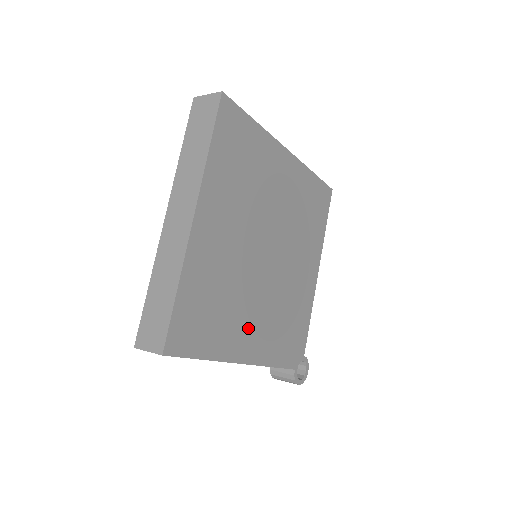
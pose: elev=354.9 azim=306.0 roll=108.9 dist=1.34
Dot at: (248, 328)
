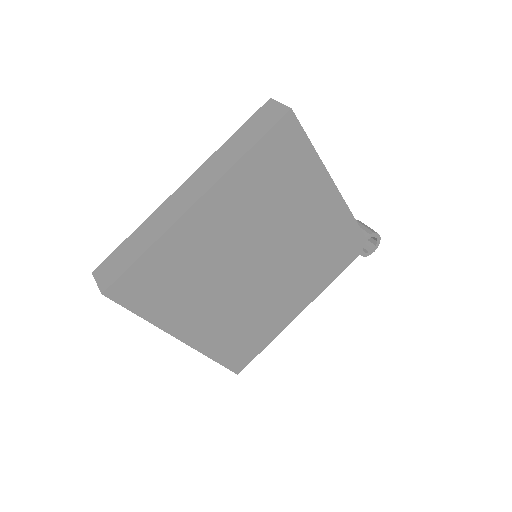
Dot at: (287, 303)
